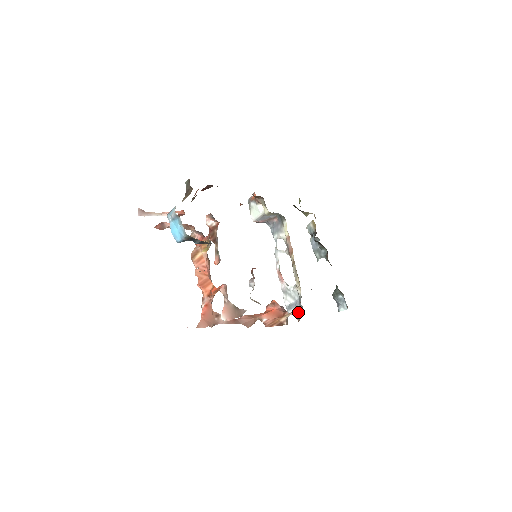
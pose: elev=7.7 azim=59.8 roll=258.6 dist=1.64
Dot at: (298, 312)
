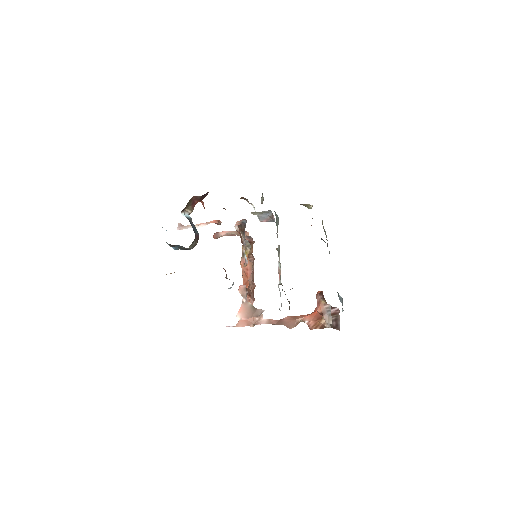
Dot at: (327, 313)
